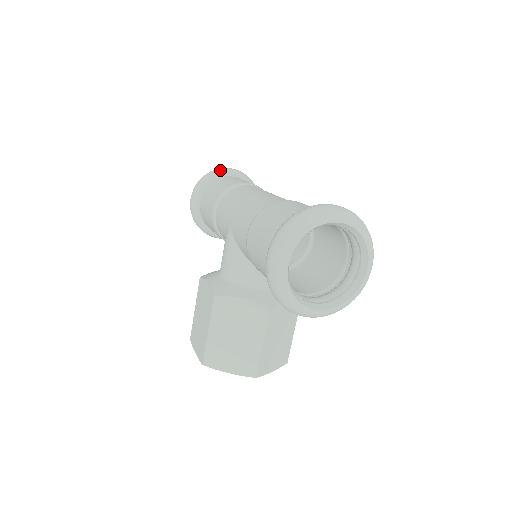
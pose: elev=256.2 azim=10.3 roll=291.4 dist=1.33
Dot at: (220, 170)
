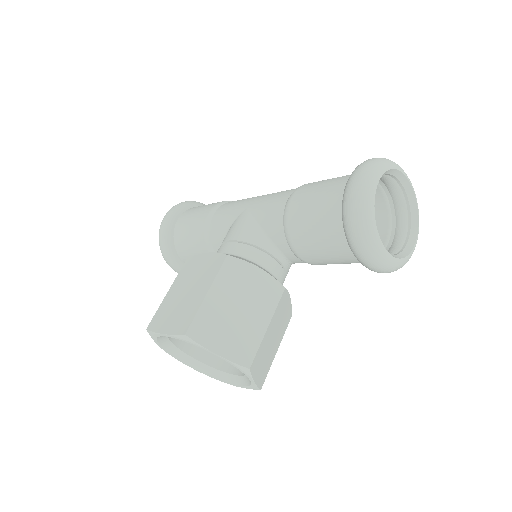
Dot at: occluded
